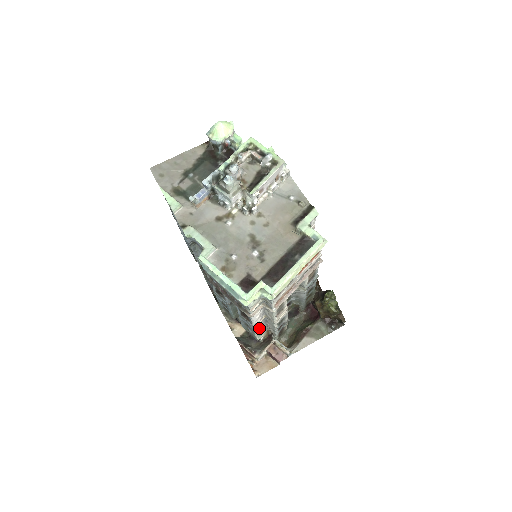
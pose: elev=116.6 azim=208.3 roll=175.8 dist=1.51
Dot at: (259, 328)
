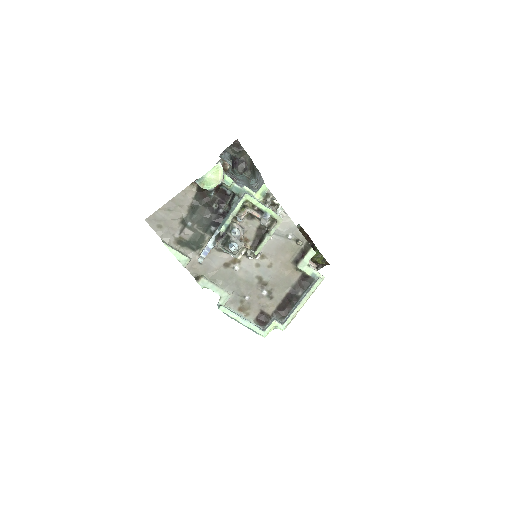
Dot at: occluded
